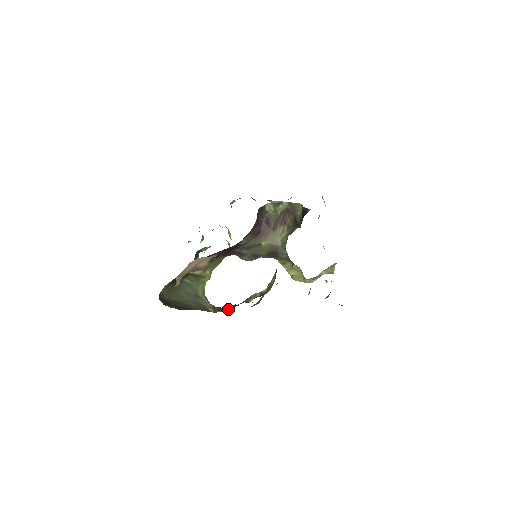
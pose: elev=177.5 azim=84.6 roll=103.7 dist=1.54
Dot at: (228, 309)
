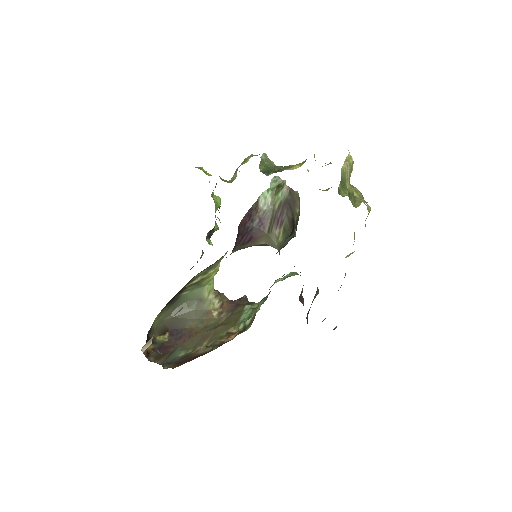
Dot at: (232, 311)
